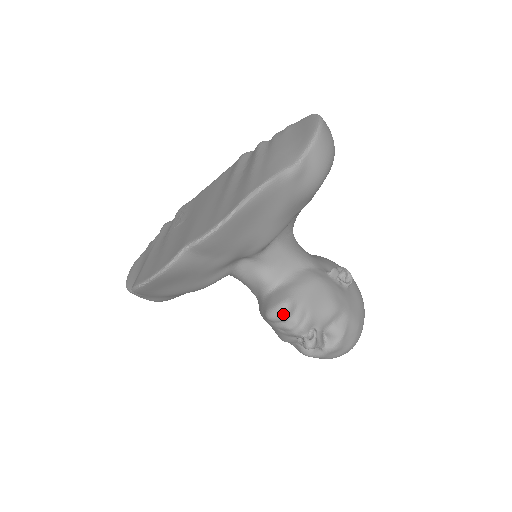
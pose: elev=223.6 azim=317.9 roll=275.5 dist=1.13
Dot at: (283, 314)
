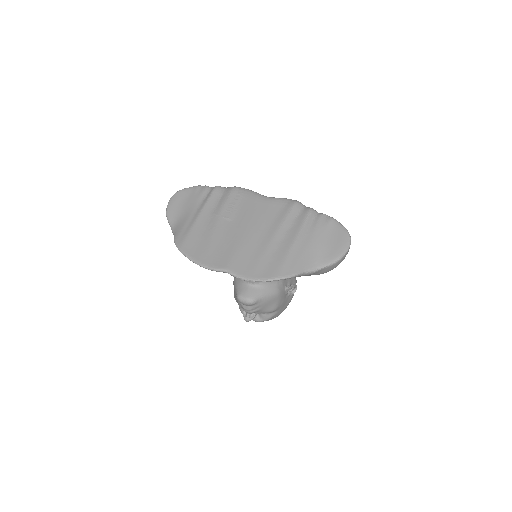
Dot at: (247, 304)
